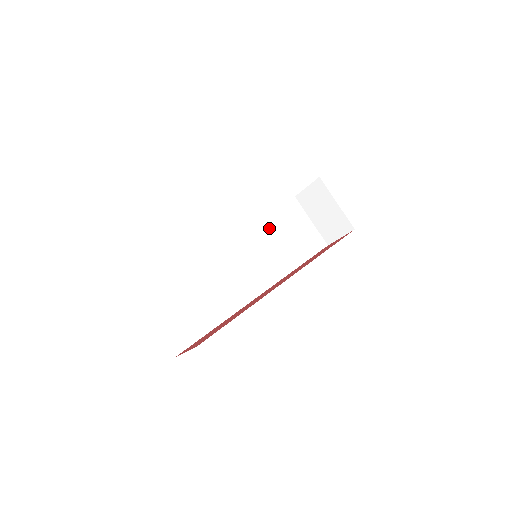
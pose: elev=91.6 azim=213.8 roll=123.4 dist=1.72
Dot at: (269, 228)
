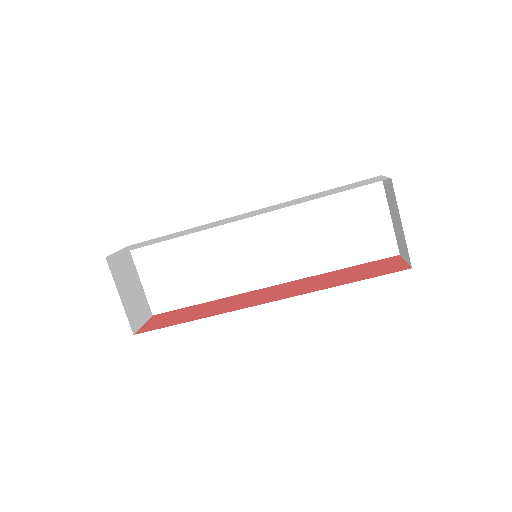
Dot at: (314, 213)
